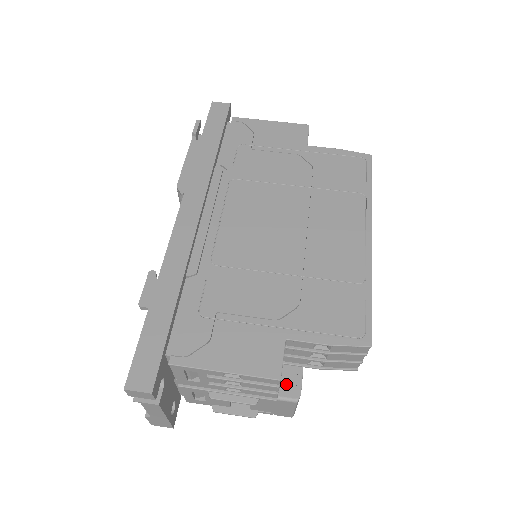
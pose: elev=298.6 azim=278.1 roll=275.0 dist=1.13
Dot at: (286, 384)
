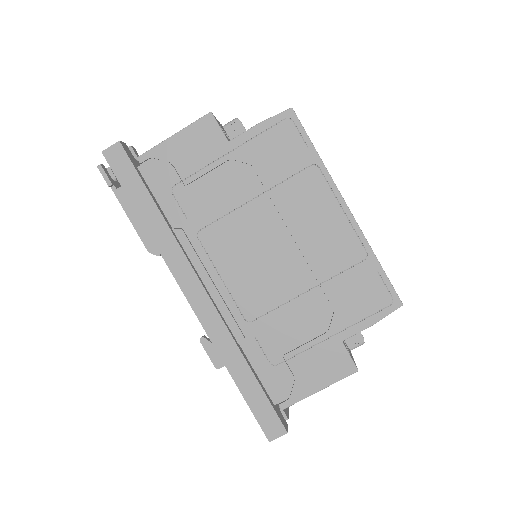
Dot at: (349, 338)
